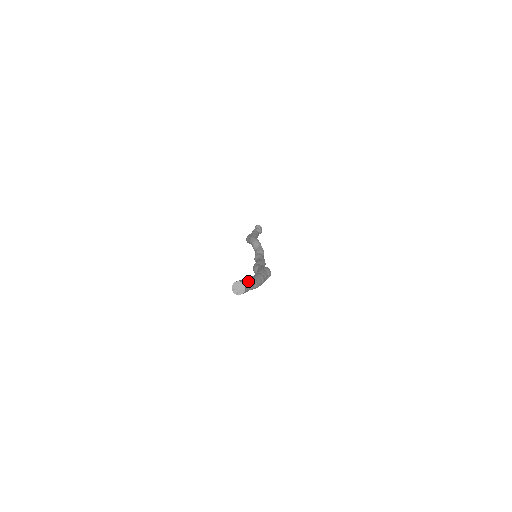
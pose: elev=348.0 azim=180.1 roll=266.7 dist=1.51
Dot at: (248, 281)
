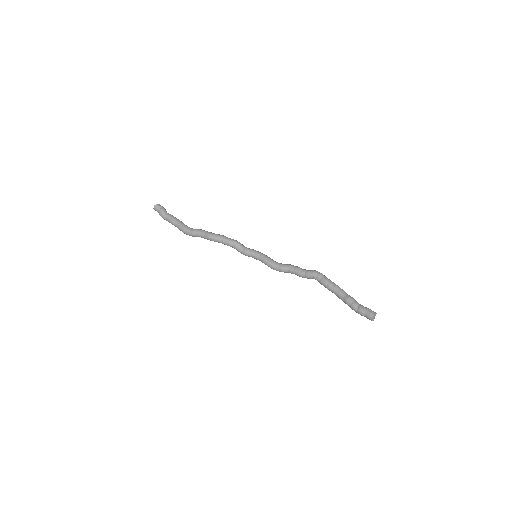
Dot at: (358, 304)
